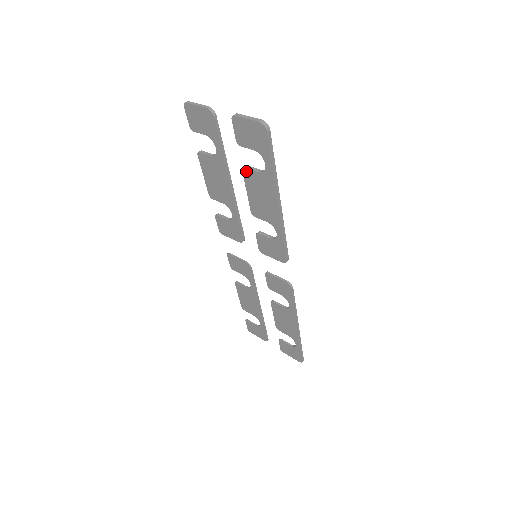
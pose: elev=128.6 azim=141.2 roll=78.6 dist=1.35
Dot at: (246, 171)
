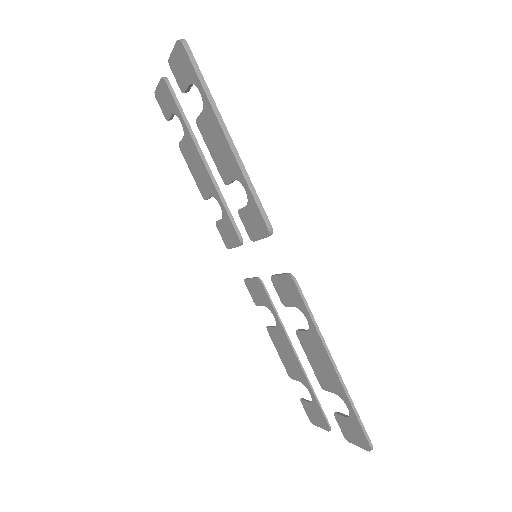
Dot at: (198, 122)
